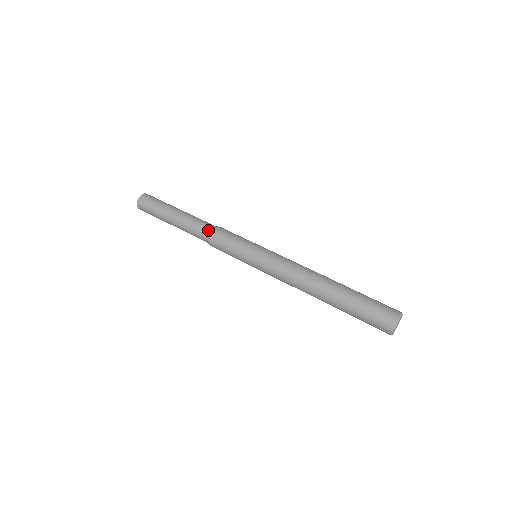
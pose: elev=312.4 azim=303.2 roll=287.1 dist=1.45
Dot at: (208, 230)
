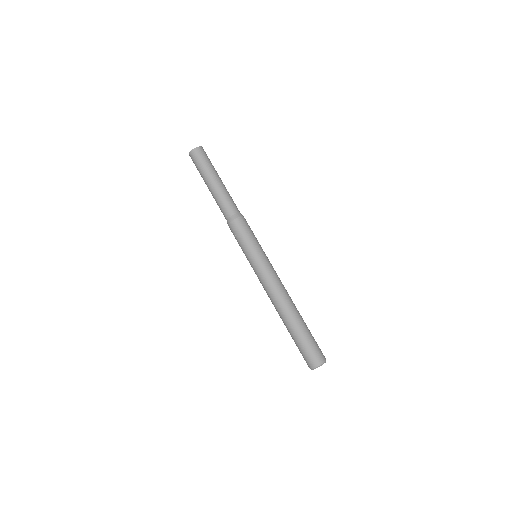
Dot at: (230, 216)
